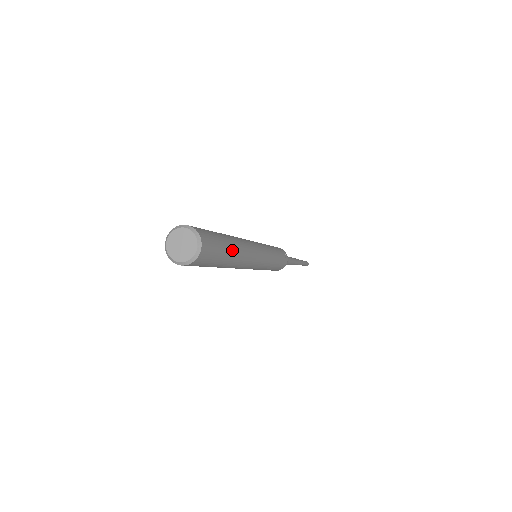
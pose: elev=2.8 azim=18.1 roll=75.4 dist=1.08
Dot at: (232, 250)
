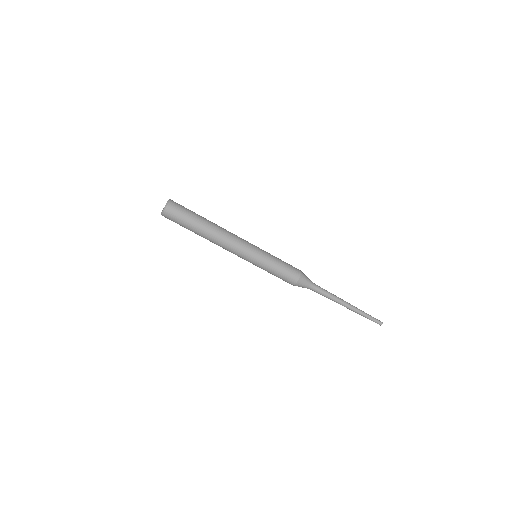
Dot at: occluded
